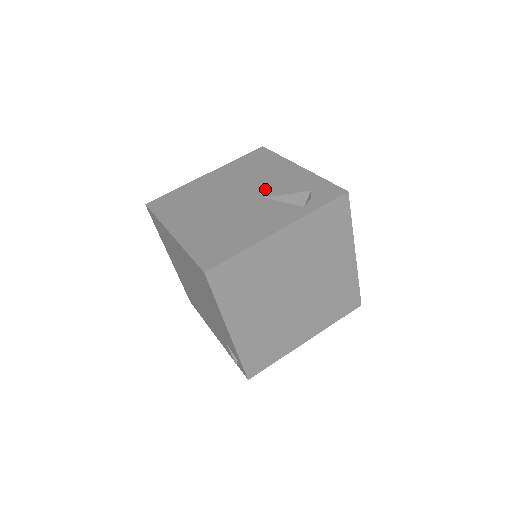
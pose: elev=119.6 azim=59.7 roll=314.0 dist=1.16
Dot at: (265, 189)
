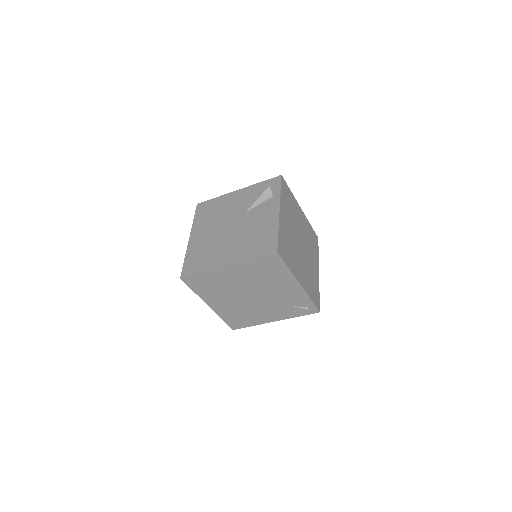
Dot at: (239, 210)
